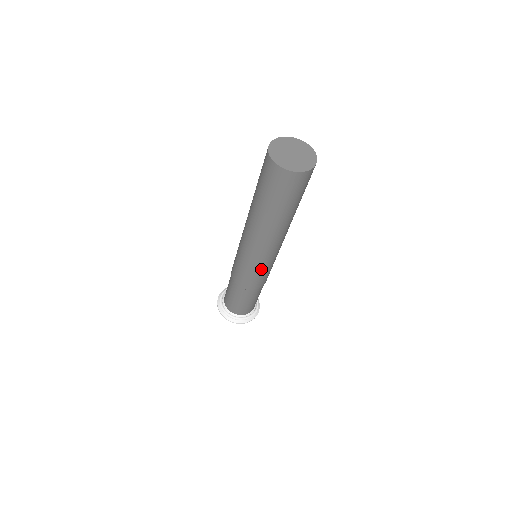
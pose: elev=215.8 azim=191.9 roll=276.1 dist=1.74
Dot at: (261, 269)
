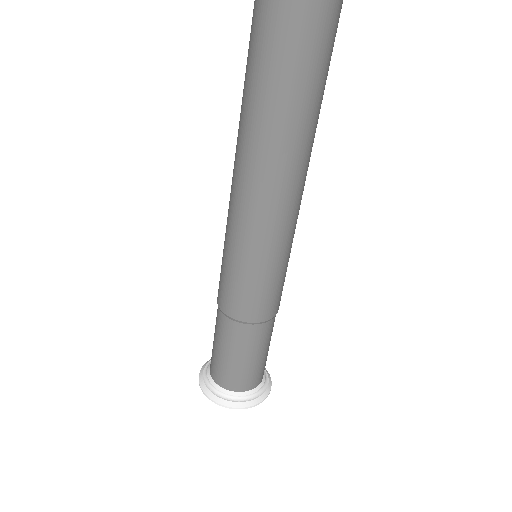
Dot at: (246, 262)
